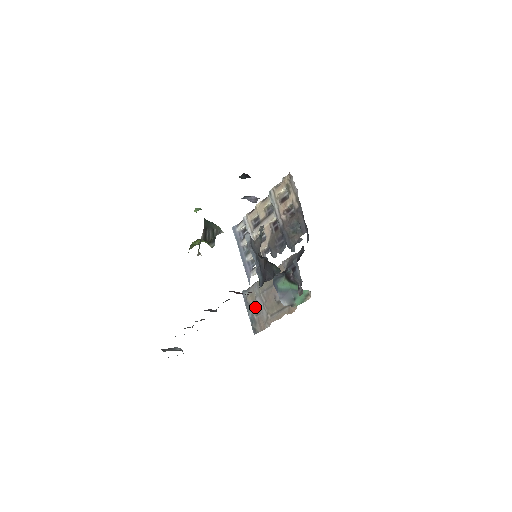
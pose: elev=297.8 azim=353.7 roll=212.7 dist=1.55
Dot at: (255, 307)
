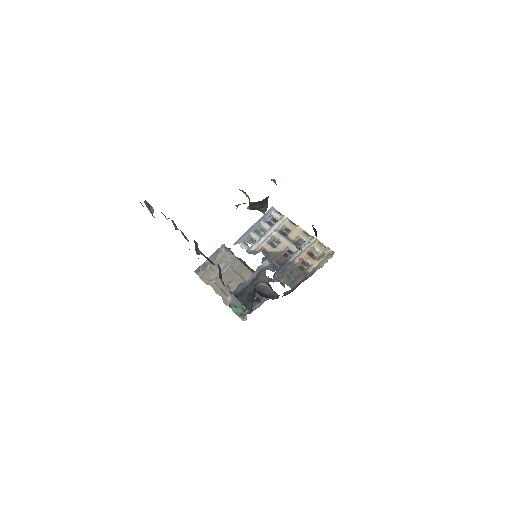
Dot at: (216, 263)
